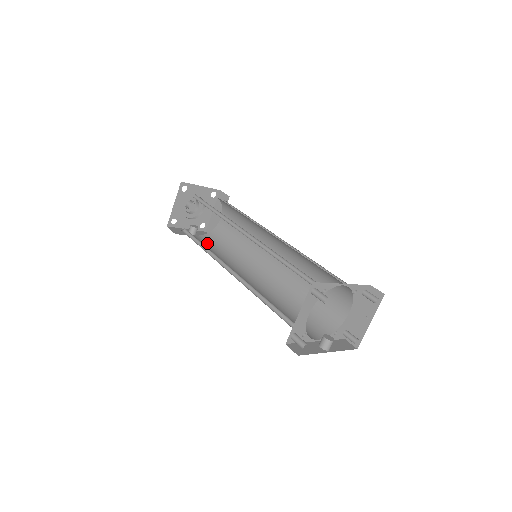
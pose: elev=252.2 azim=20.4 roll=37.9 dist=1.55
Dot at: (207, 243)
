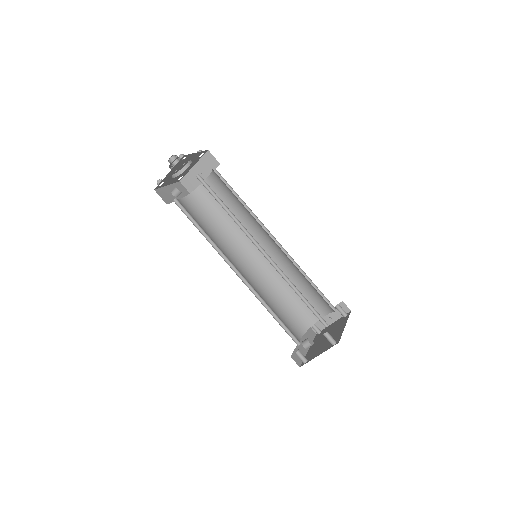
Dot at: (194, 212)
